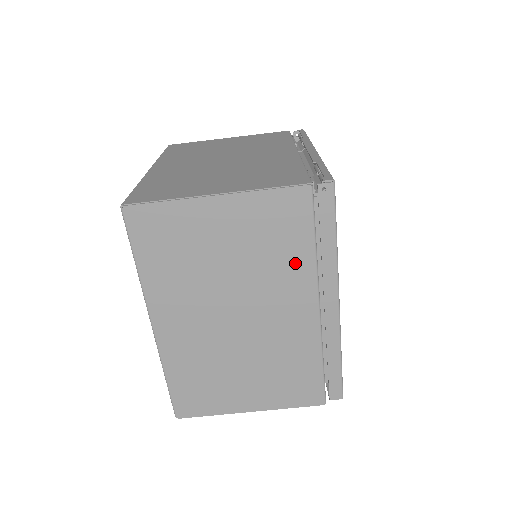
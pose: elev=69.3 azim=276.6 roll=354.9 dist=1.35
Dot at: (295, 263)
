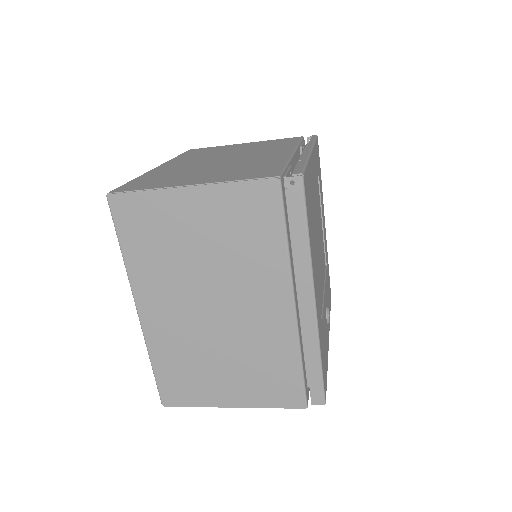
Dot at: (267, 257)
